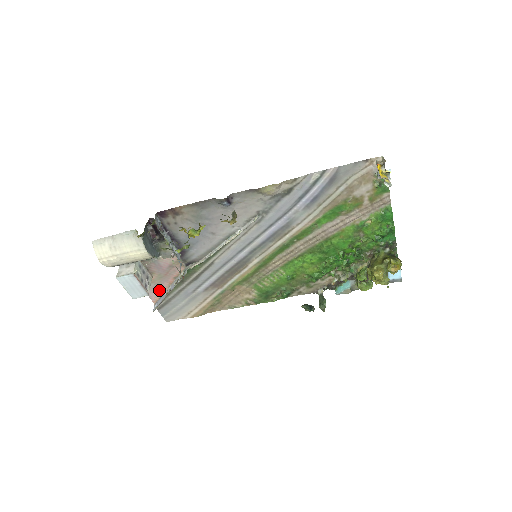
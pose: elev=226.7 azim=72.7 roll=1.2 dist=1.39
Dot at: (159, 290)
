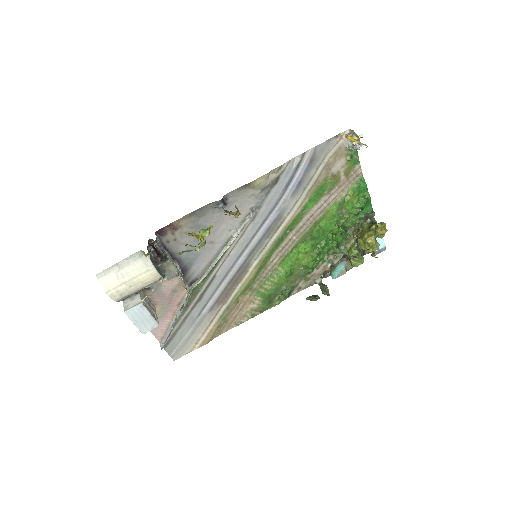
Dot at: (163, 324)
